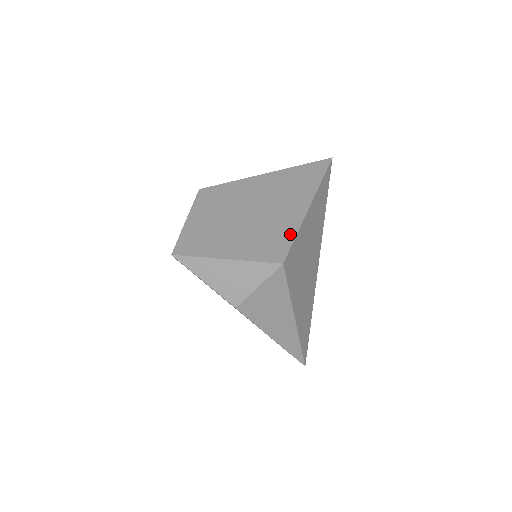
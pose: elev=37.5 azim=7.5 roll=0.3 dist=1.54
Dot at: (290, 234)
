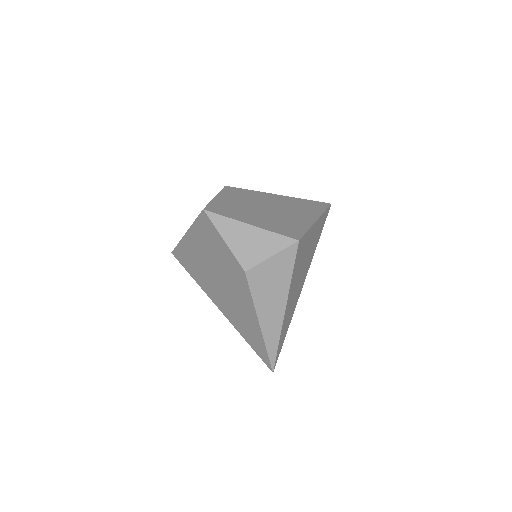
Dot at: (303, 228)
